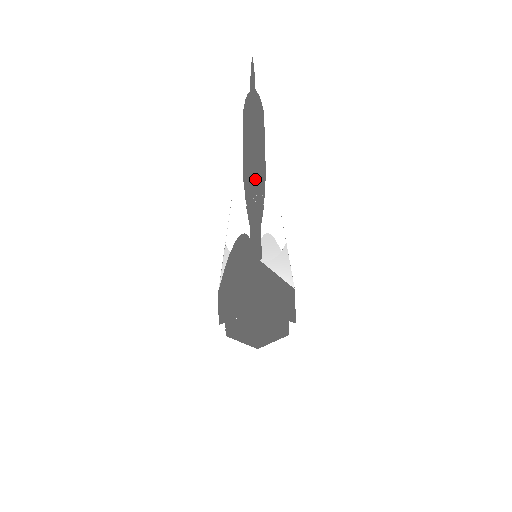
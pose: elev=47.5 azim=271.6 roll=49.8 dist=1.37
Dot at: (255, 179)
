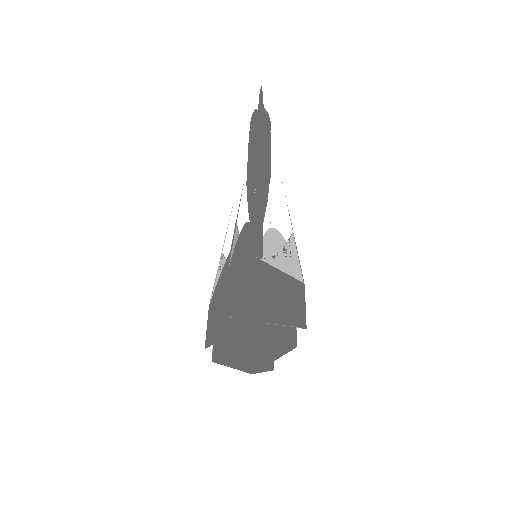
Dot at: (253, 174)
